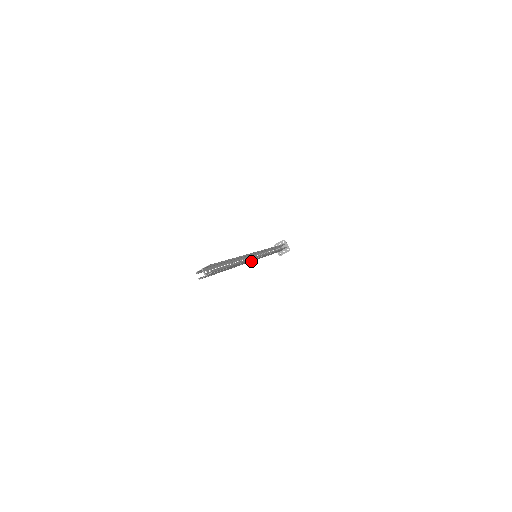
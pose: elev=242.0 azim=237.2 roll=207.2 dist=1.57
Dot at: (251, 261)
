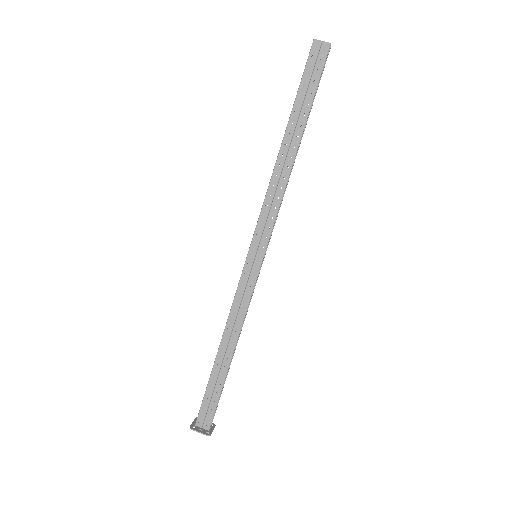
Dot at: (251, 245)
